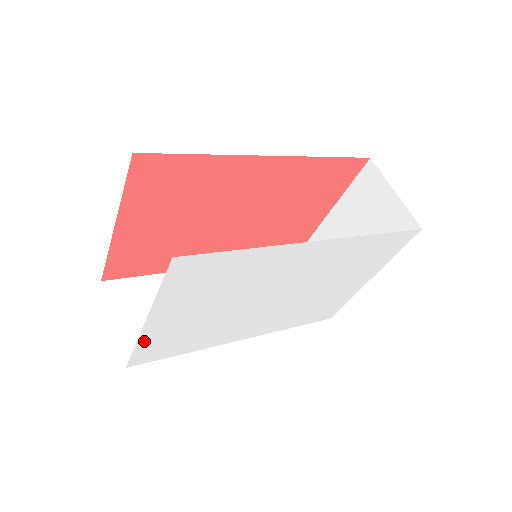
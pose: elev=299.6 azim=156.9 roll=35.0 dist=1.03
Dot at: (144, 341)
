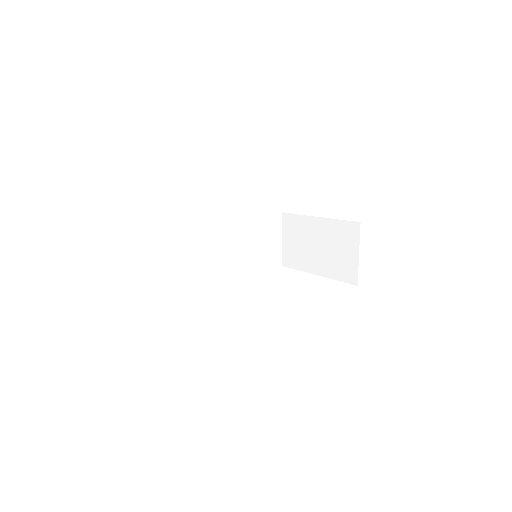
Dot at: occluded
